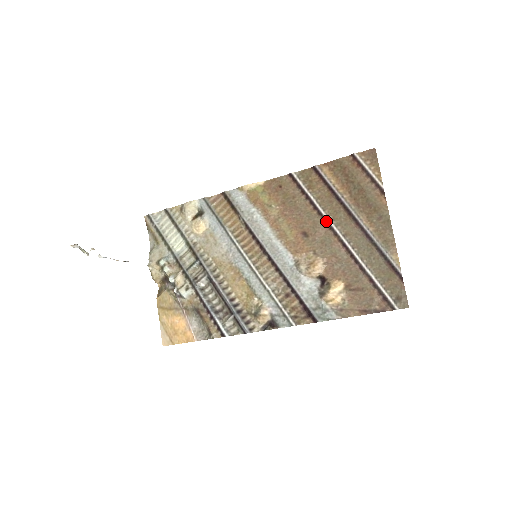
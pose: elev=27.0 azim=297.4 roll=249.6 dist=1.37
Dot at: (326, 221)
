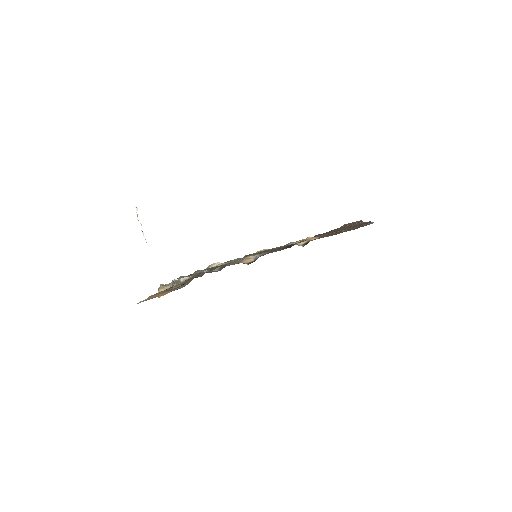
Dot at: occluded
